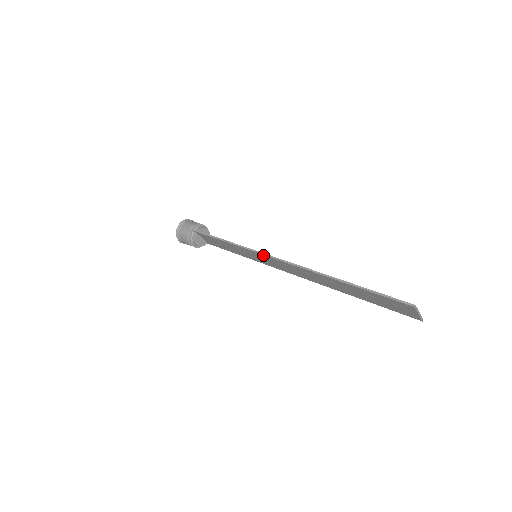
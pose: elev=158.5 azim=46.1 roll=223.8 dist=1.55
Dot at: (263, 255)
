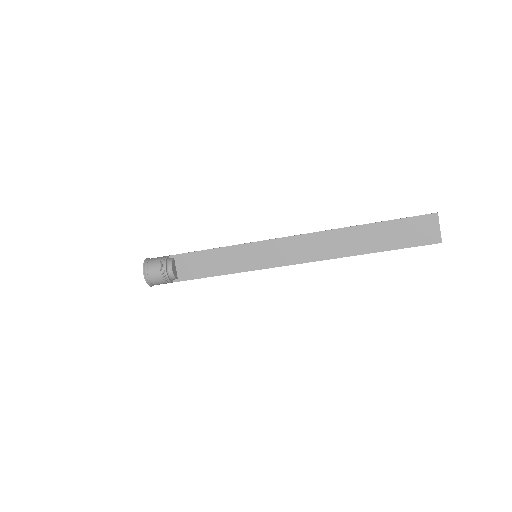
Dot at: (272, 240)
